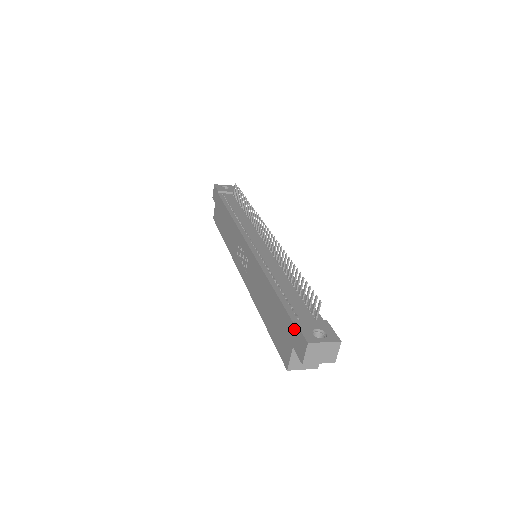
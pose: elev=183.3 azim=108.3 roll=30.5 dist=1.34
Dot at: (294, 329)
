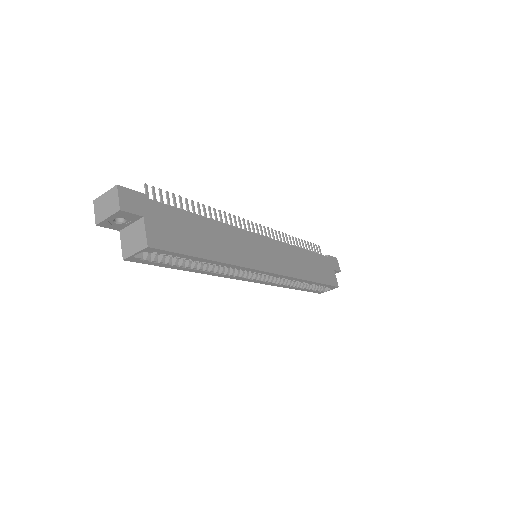
Dot at: occluded
